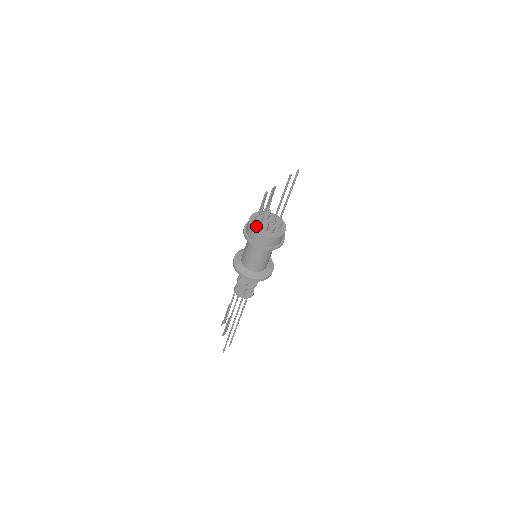
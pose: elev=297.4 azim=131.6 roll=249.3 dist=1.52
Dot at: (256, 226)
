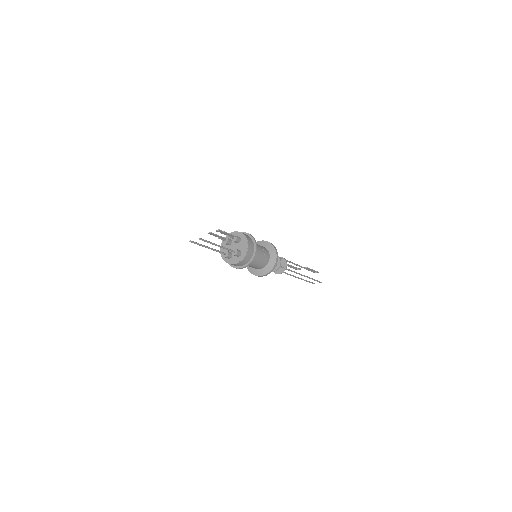
Dot at: (225, 245)
